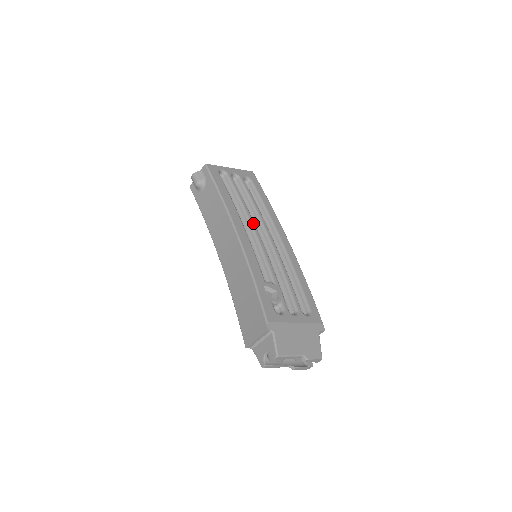
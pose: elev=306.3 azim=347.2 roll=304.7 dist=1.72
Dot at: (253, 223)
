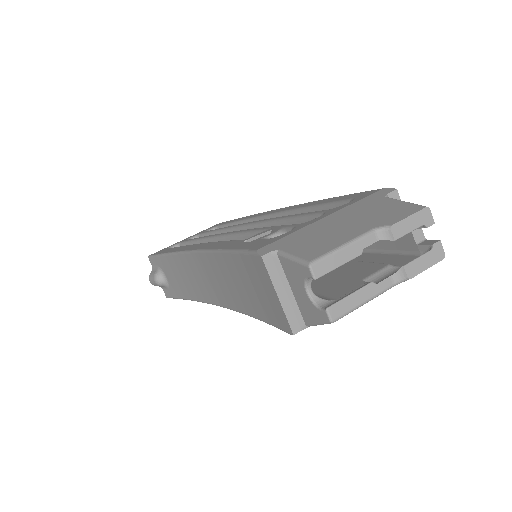
Dot at: (220, 234)
